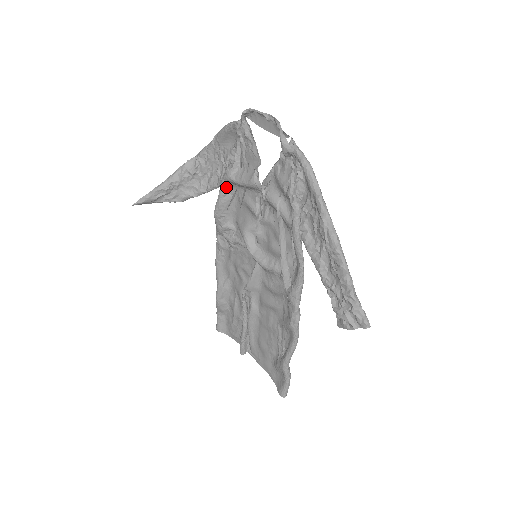
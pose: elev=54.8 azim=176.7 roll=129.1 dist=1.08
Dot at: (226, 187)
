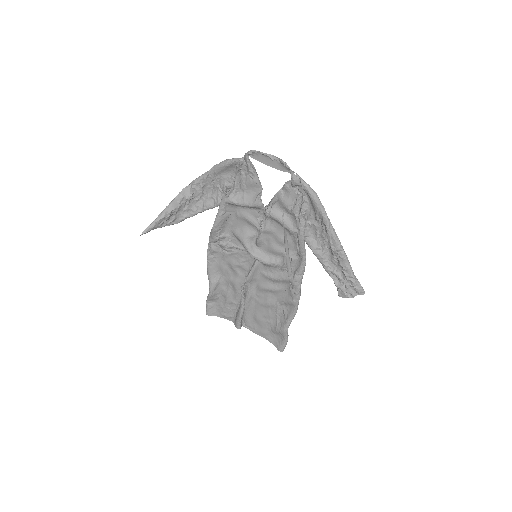
Dot at: (225, 208)
